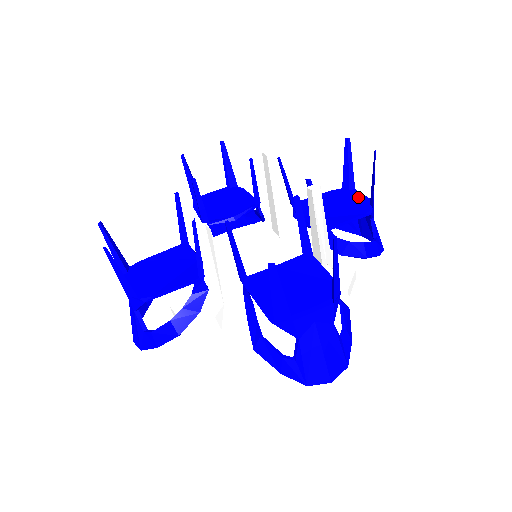
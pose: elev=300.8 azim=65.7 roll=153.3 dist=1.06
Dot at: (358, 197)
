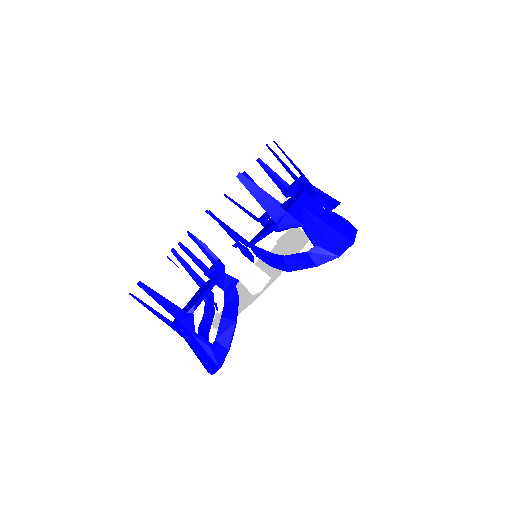
Dot at: (293, 183)
